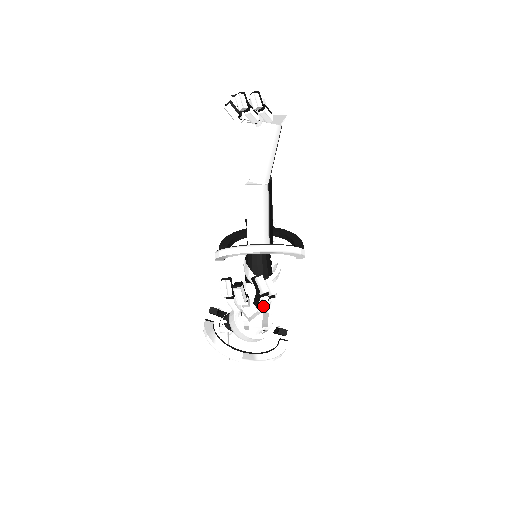
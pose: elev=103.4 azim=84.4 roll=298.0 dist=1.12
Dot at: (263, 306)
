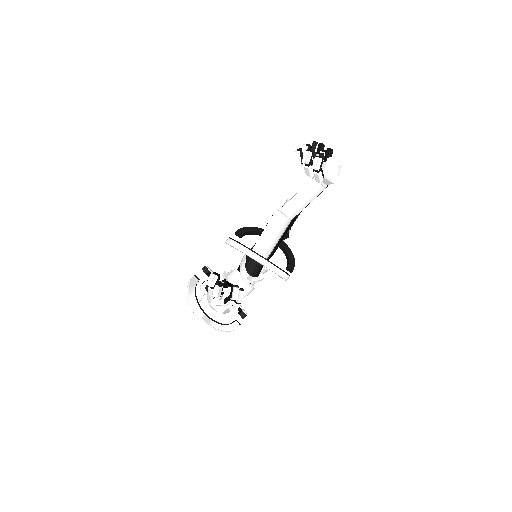
Dot at: (228, 306)
